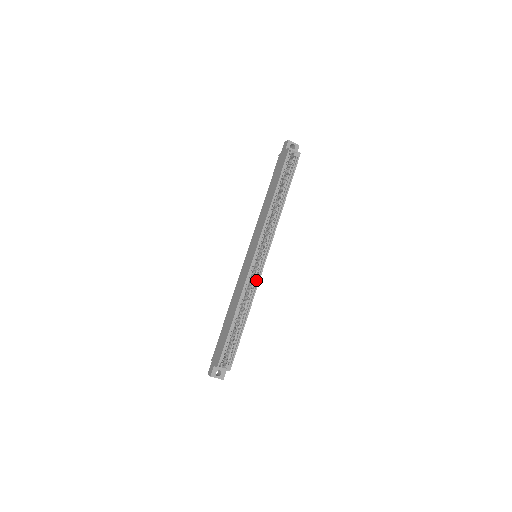
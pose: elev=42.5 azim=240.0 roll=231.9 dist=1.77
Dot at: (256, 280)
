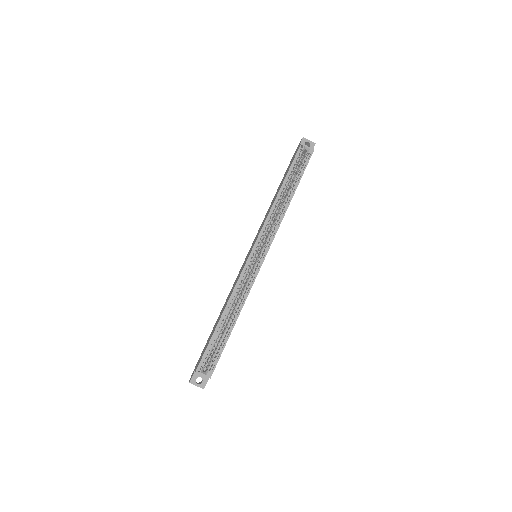
Dot at: (251, 280)
